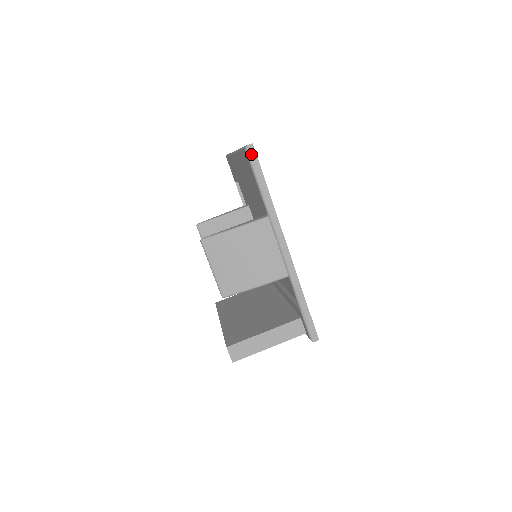
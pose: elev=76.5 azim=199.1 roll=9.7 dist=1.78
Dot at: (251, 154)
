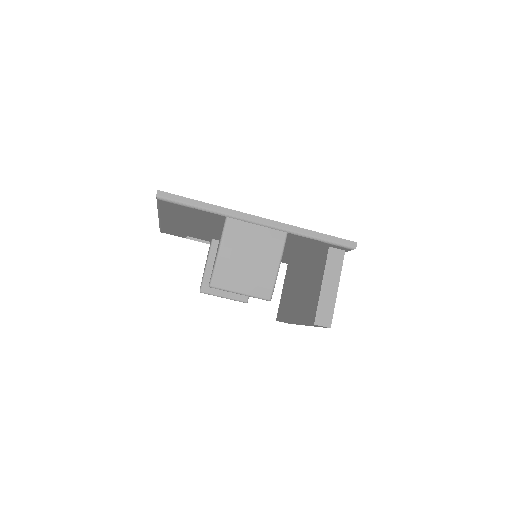
Dot at: (165, 197)
